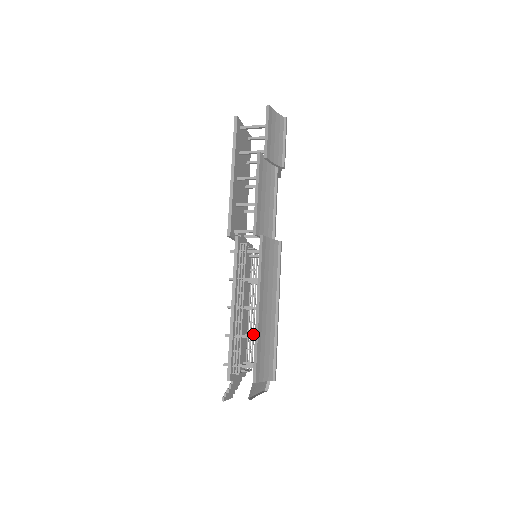
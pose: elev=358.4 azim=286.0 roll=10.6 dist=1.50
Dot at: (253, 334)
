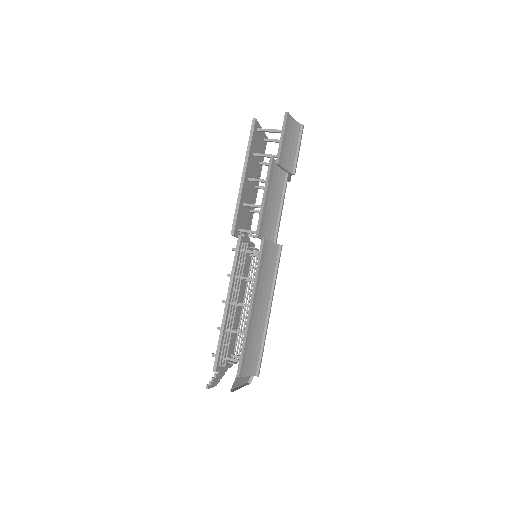
Dot at: (244, 329)
